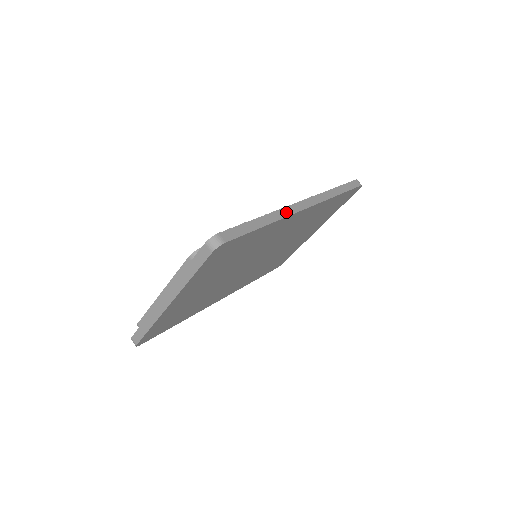
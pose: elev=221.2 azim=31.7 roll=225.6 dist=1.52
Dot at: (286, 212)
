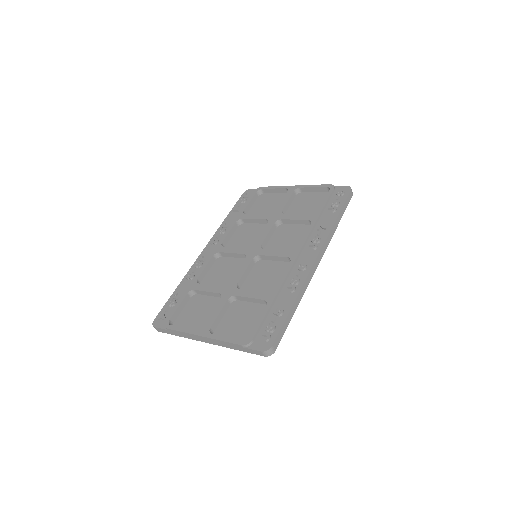
Dot at: (307, 283)
